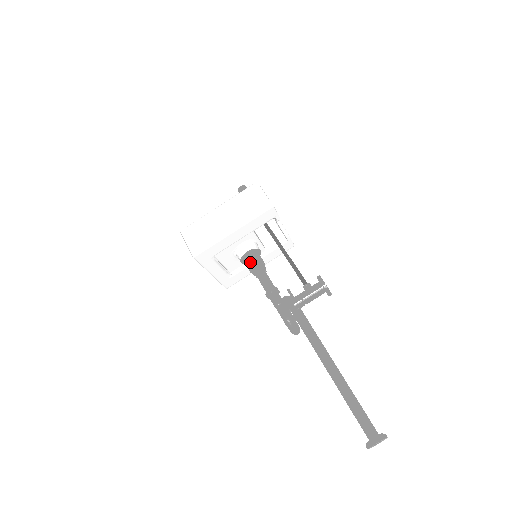
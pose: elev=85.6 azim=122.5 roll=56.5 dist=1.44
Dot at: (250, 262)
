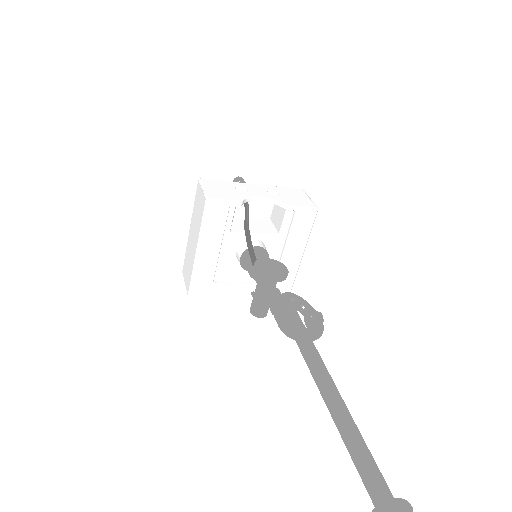
Dot at: occluded
